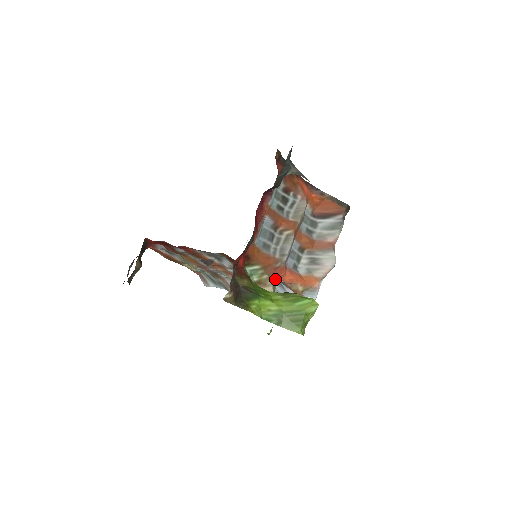
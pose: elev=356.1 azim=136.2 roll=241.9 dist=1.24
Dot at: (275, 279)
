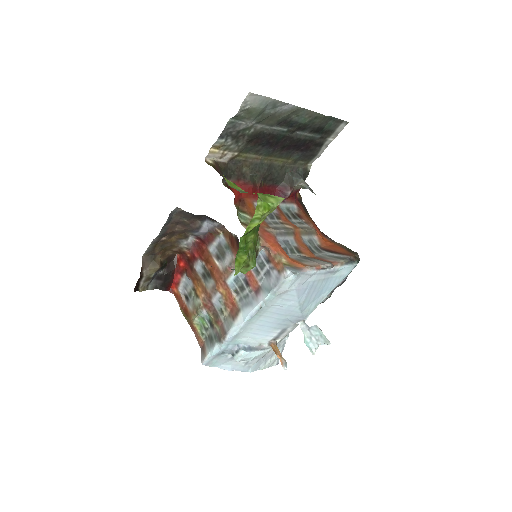
Dot at: (261, 237)
